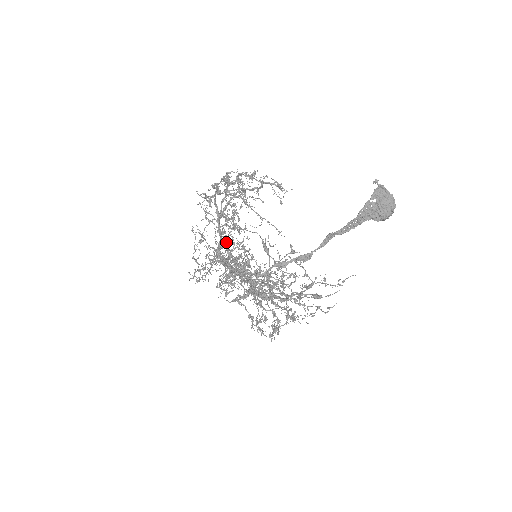
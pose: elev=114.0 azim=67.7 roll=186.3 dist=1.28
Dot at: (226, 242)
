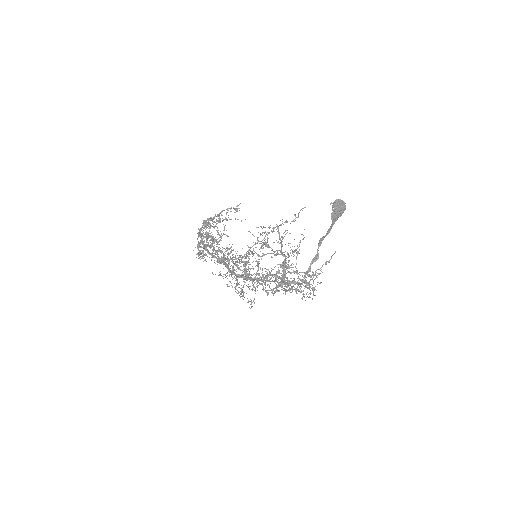
Dot at: occluded
